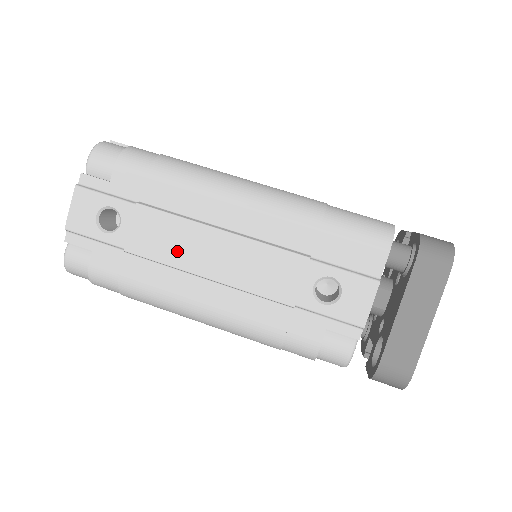
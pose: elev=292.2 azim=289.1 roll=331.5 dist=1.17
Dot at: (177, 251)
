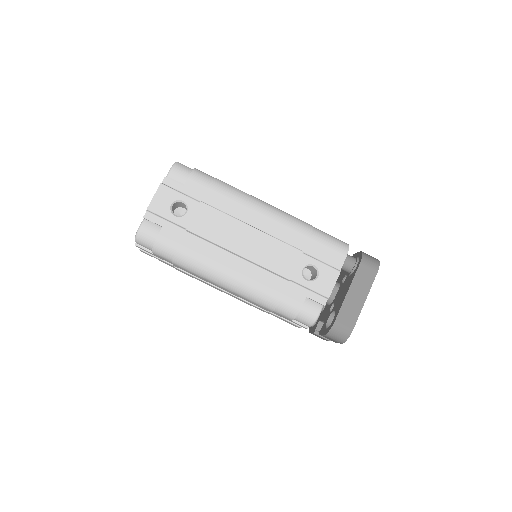
Dot at: (222, 235)
